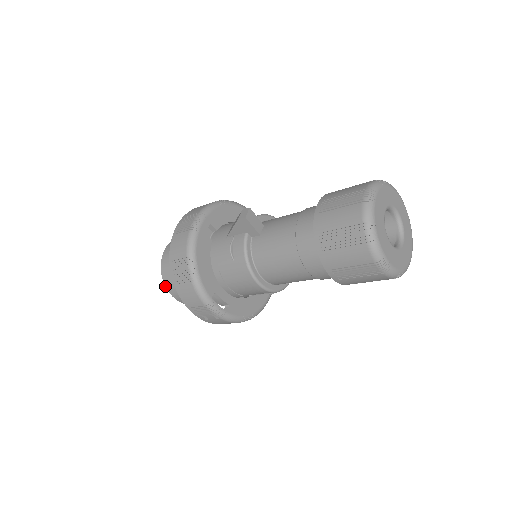
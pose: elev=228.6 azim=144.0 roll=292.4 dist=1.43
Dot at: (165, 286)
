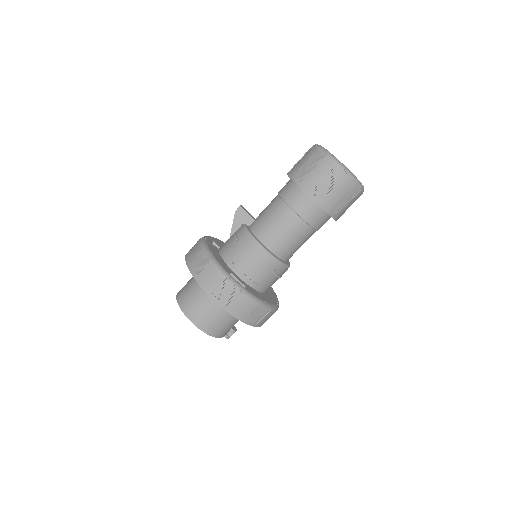
Dot at: occluded
